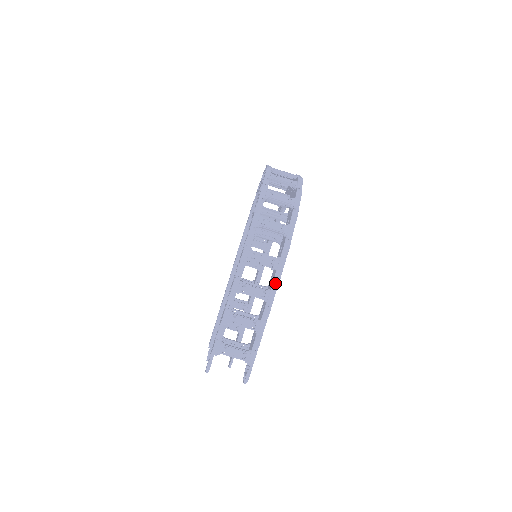
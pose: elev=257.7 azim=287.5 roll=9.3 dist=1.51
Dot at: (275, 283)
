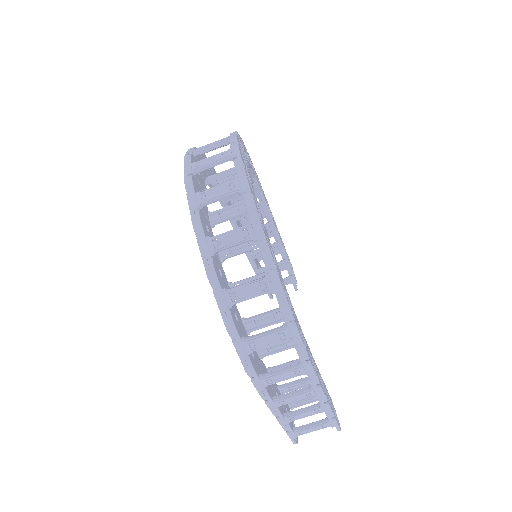
Dot at: (314, 384)
